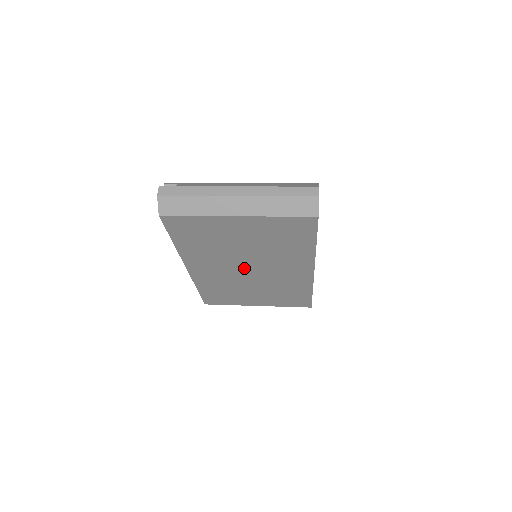
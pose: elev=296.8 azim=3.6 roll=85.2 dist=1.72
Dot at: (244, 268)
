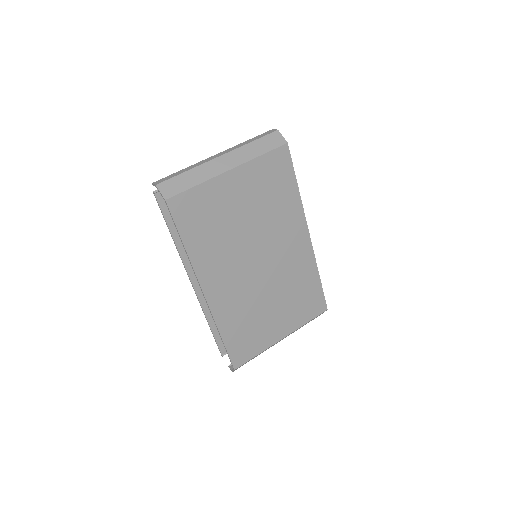
Dot at: (254, 263)
